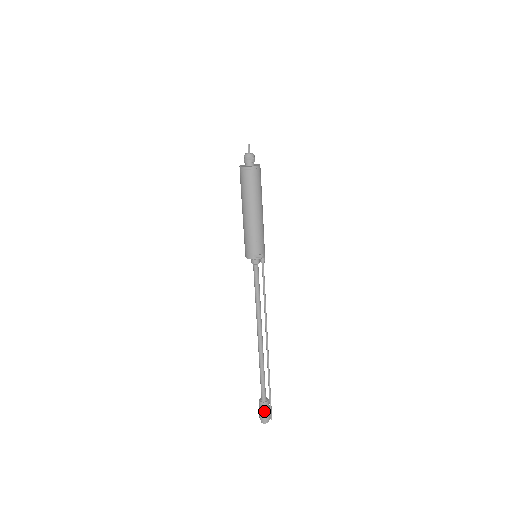
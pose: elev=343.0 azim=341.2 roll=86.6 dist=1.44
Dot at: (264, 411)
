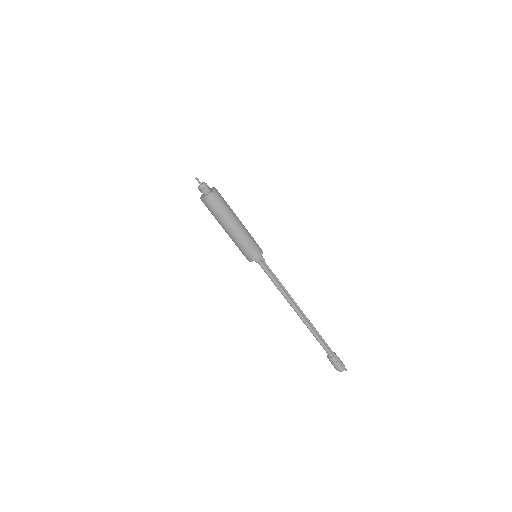
Dot at: (331, 363)
